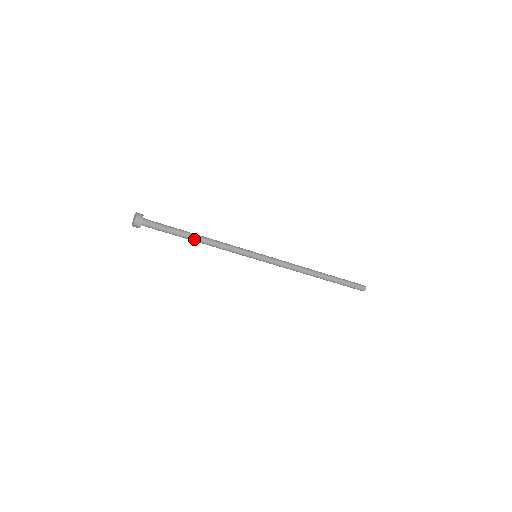
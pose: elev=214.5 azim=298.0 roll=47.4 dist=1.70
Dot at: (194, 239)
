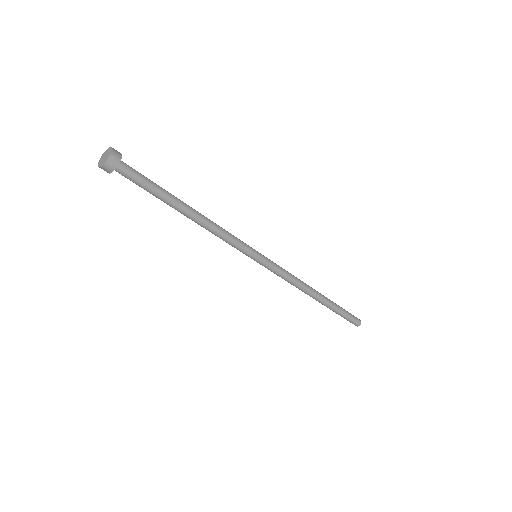
Dot at: (188, 208)
